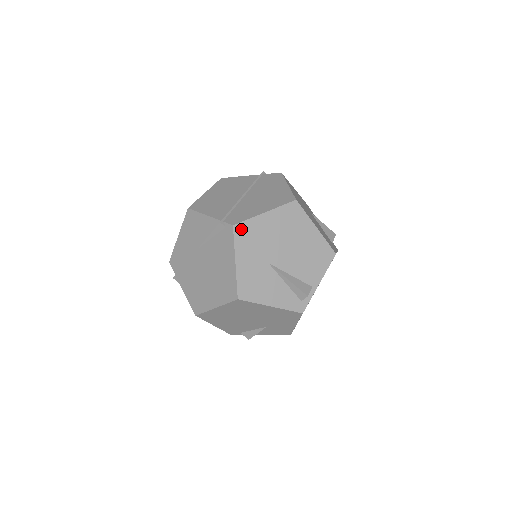
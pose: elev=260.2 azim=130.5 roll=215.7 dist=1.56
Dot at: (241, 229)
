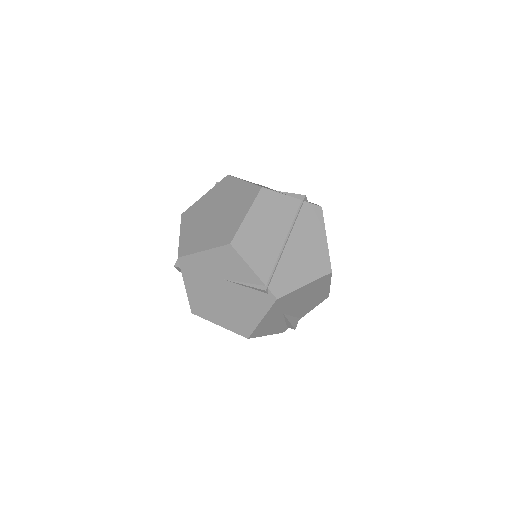
Dot at: (281, 300)
